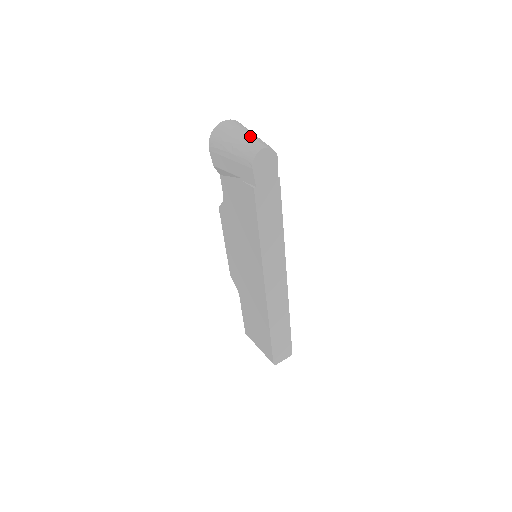
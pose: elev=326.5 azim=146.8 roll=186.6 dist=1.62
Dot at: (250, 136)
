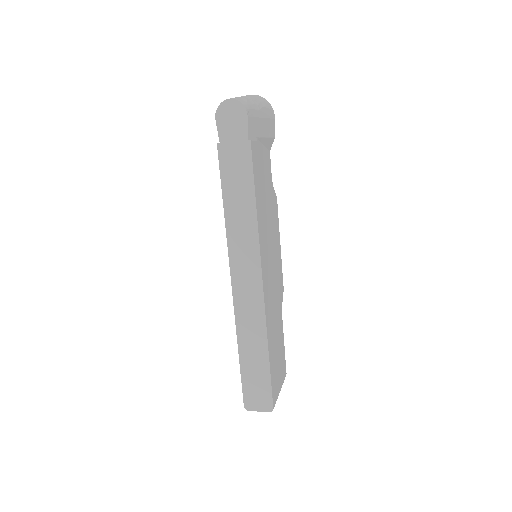
Dot at: (241, 97)
